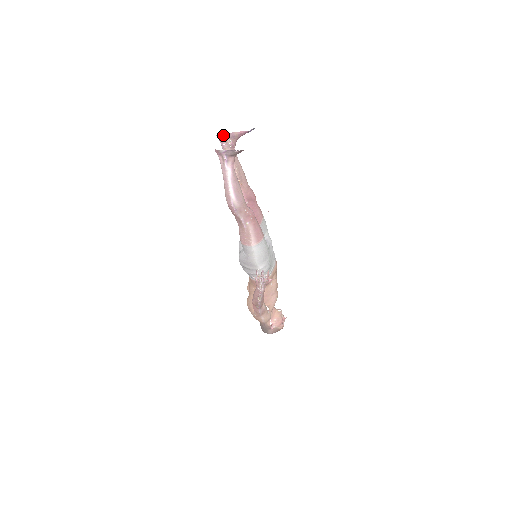
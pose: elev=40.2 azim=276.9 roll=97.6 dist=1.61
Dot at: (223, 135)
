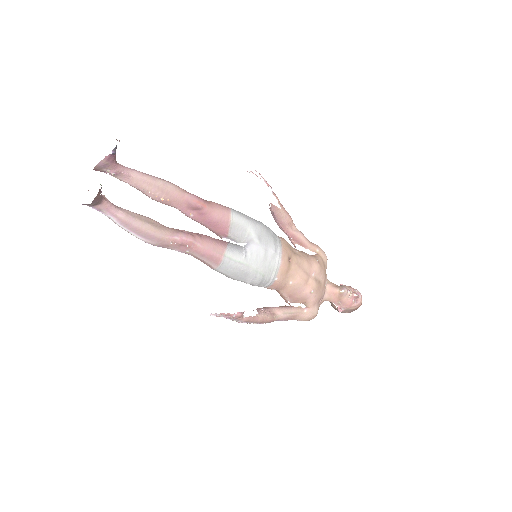
Dot at: (94, 168)
